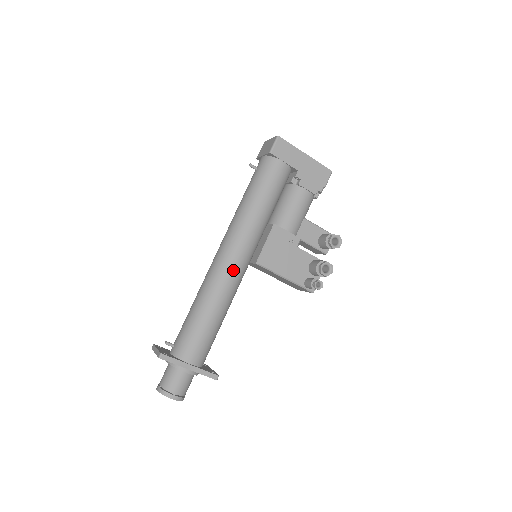
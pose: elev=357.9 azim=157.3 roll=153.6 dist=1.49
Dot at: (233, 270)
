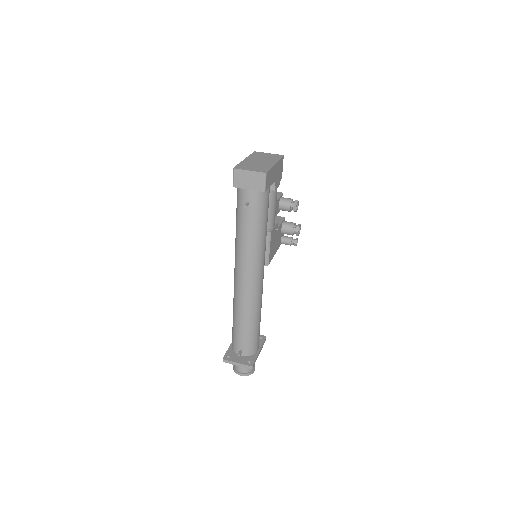
Dot at: (262, 286)
